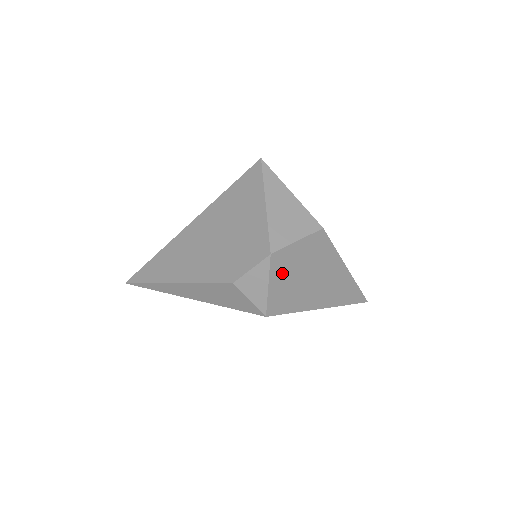
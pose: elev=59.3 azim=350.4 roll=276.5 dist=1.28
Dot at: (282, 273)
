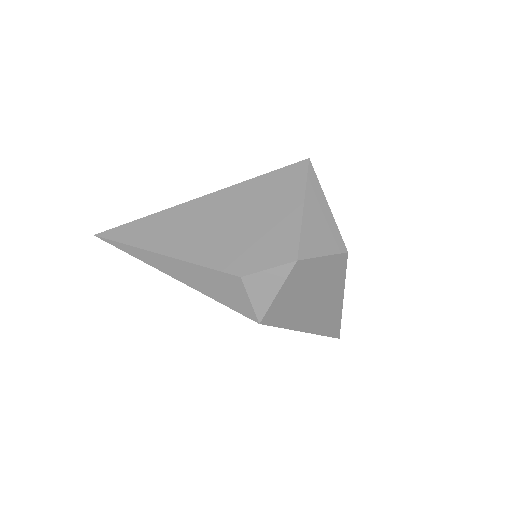
Dot at: (295, 284)
